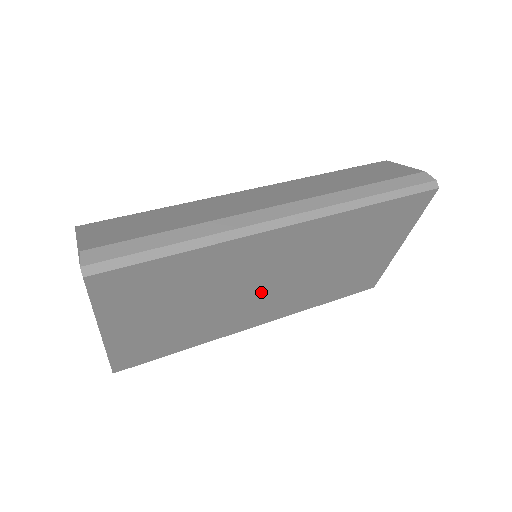
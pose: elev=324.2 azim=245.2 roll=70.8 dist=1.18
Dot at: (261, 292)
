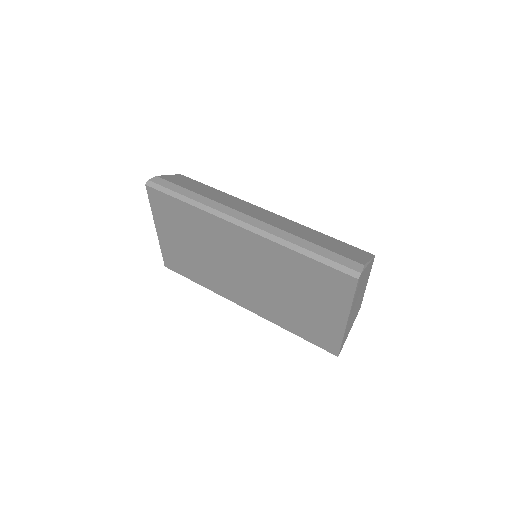
Dot at: (238, 274)
